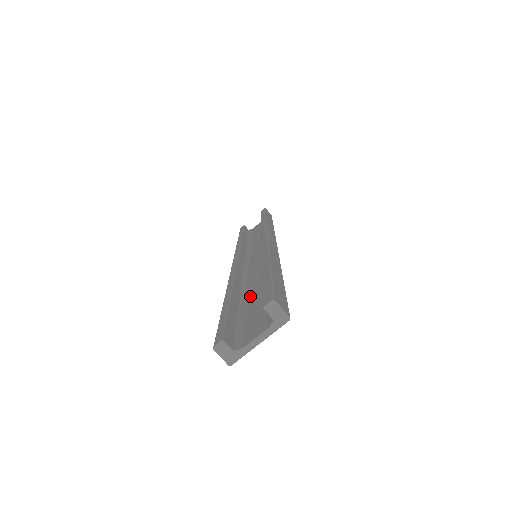
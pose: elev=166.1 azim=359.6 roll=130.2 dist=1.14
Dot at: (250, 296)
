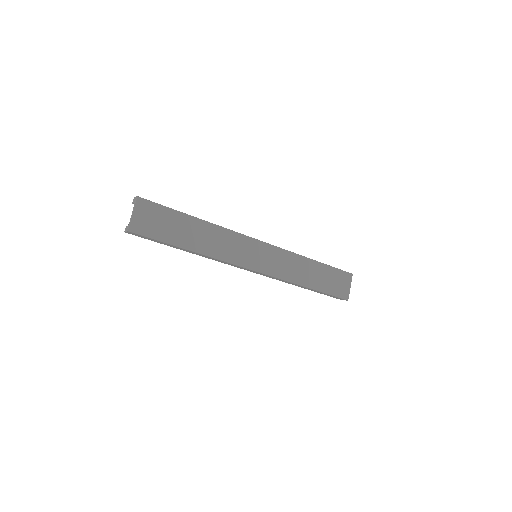
Dot at: (190, 238)
